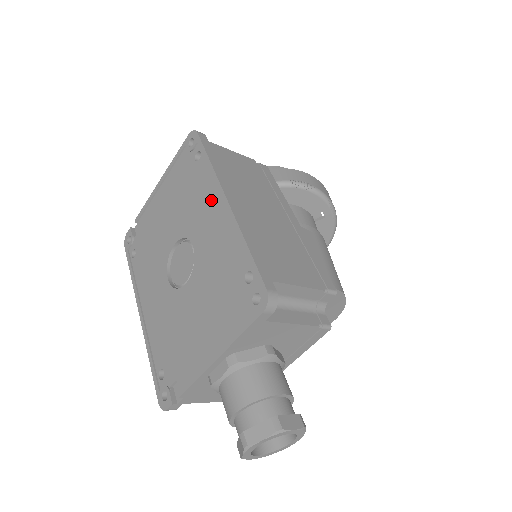
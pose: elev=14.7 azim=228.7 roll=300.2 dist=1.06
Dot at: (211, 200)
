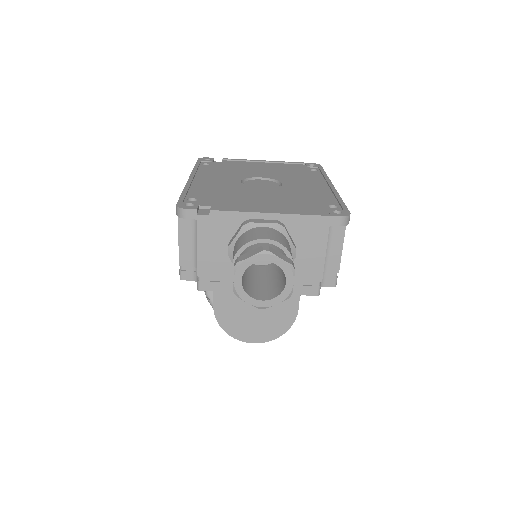
Dot at: (316, 181)
